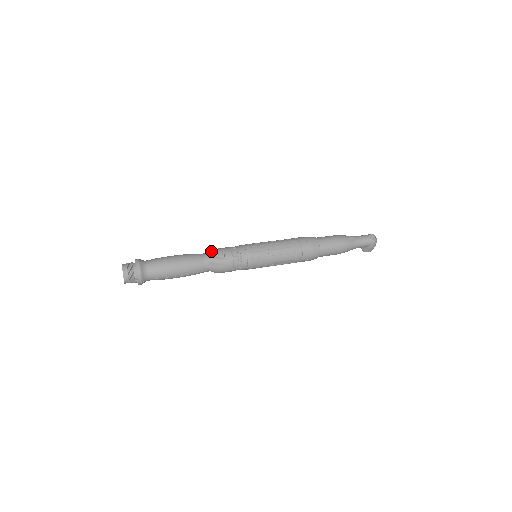
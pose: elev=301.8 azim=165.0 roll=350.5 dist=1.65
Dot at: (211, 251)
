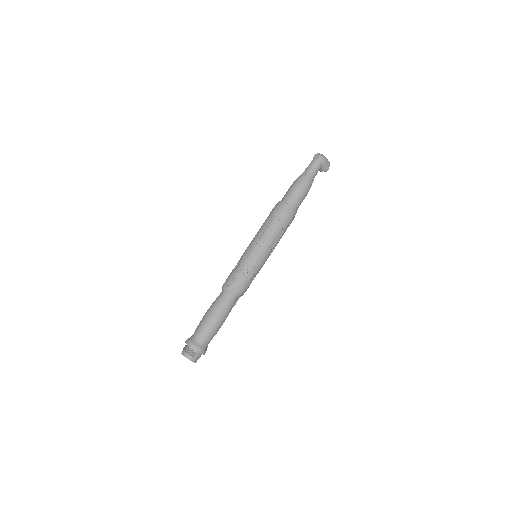
Dot at: (223, 285)
